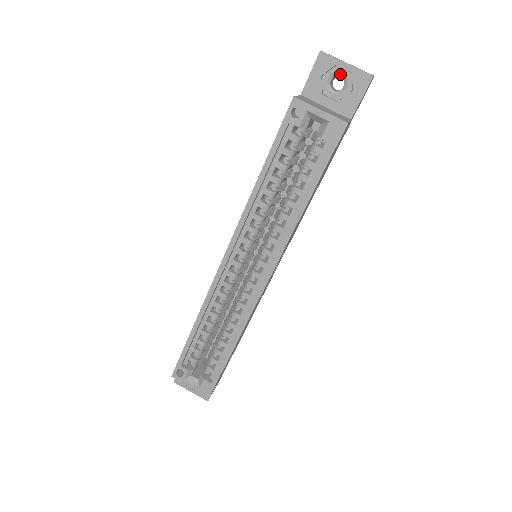
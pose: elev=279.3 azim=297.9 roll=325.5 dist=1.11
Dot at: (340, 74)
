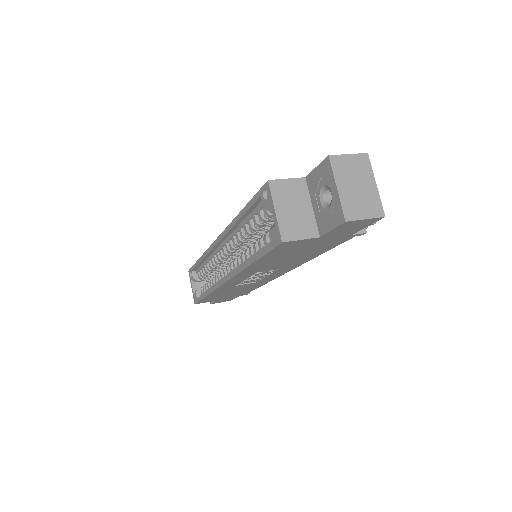
Dot at: (331, 191)
